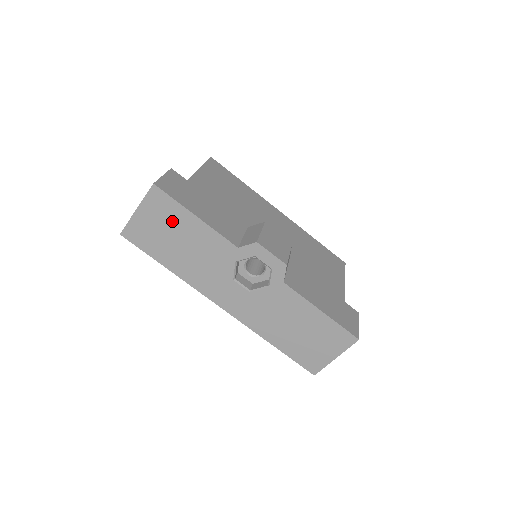
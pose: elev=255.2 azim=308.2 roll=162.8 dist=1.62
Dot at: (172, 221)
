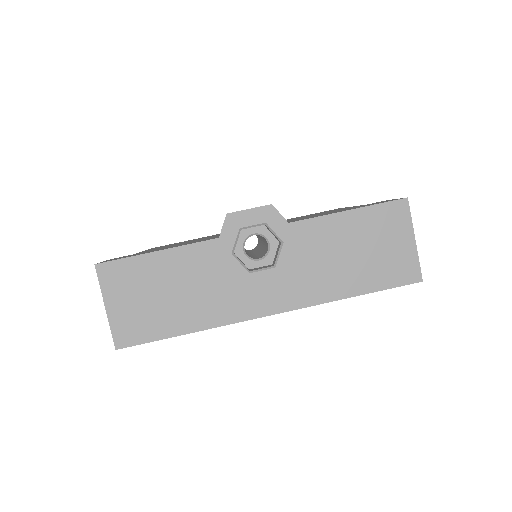
Dot at: (143, 281)
